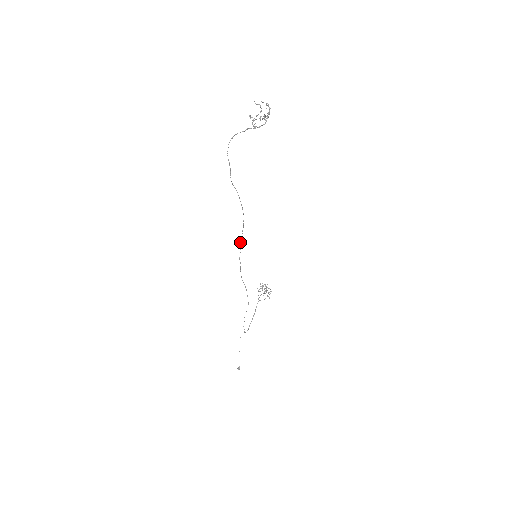
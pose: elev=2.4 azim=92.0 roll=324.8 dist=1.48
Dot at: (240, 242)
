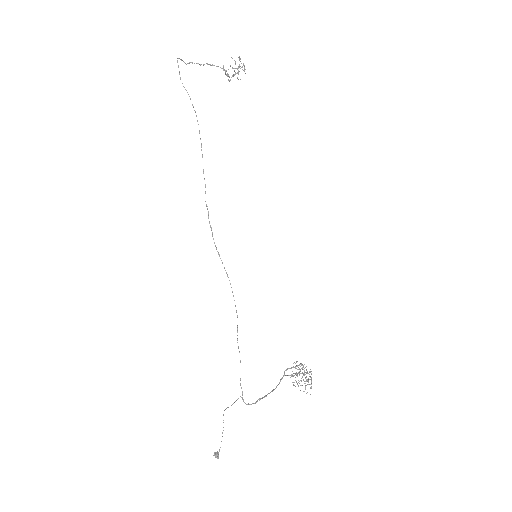
Dot at: (203, 173)
